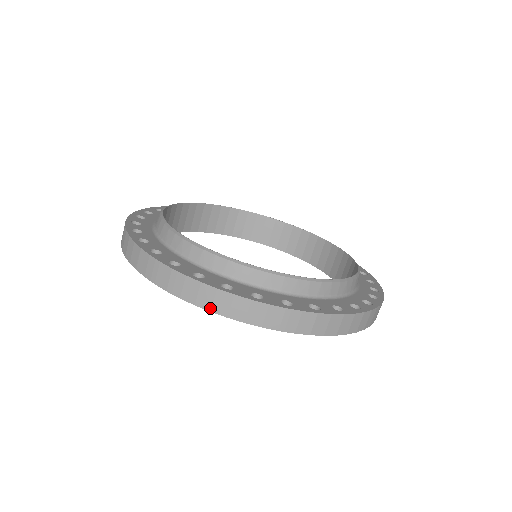
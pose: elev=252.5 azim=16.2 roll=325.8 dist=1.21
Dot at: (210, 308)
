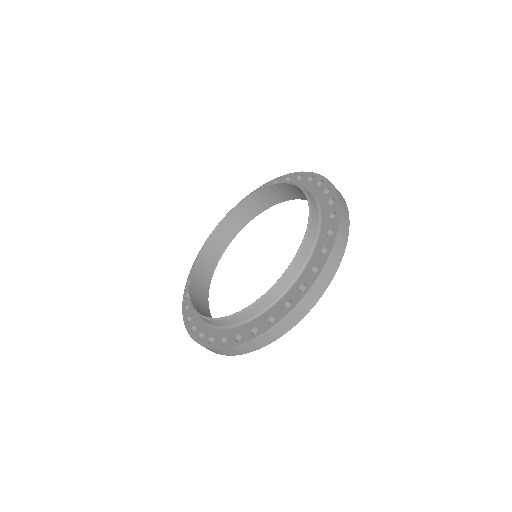
Dot at: (313, 304)
